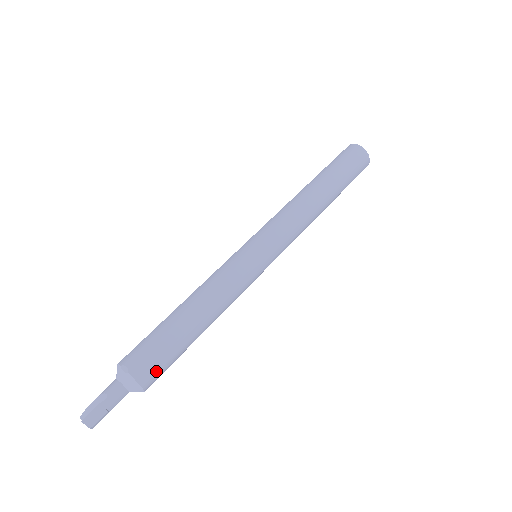
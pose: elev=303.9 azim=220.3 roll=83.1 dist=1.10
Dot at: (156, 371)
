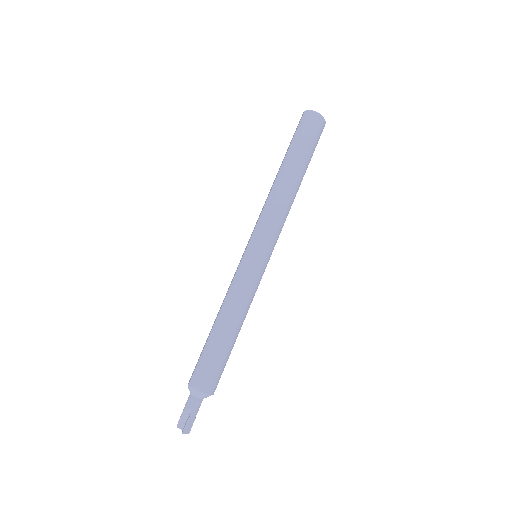
Dot at: (217, 380)
